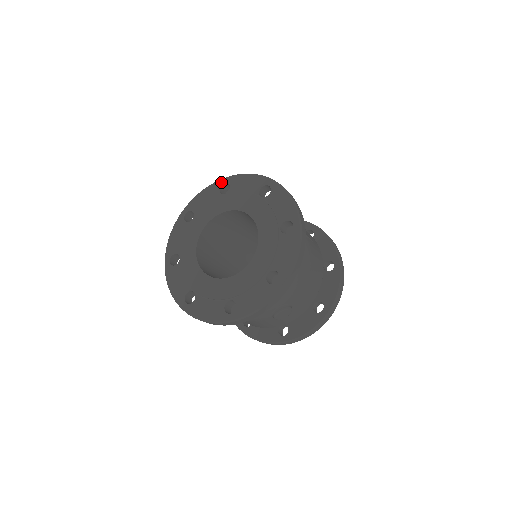
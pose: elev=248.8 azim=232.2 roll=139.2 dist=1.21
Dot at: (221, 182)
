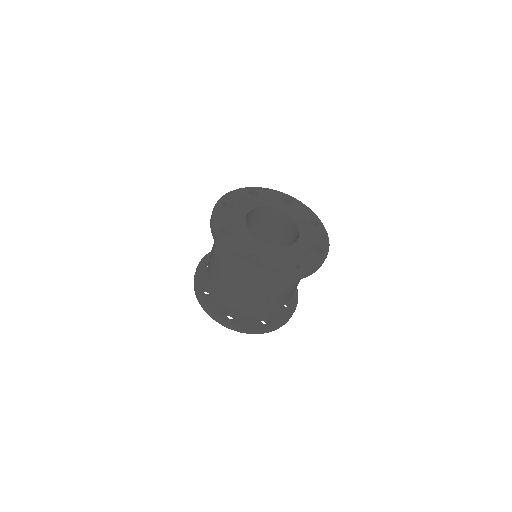
Dot at: (288, 196)
